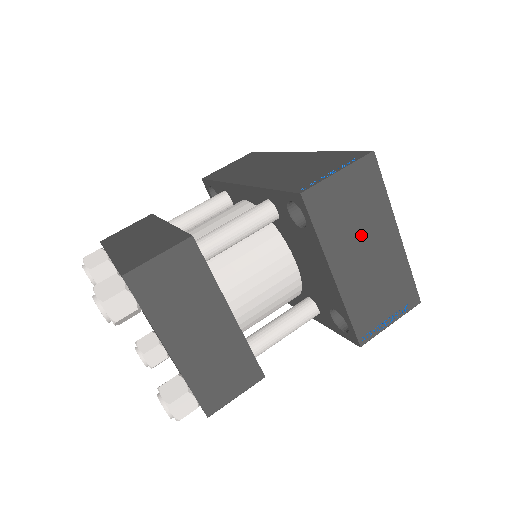
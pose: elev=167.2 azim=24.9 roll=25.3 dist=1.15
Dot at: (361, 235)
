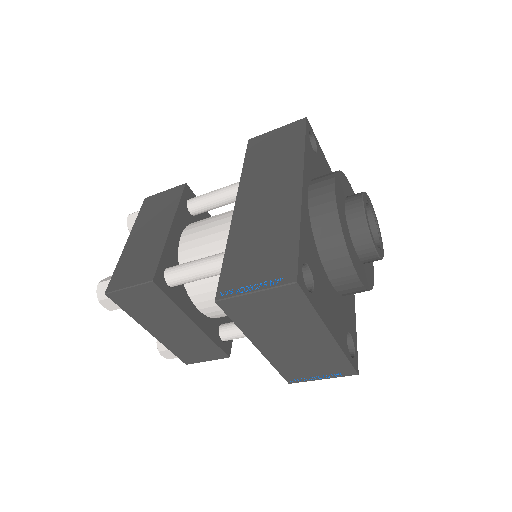
Dot at: (285, 330)
